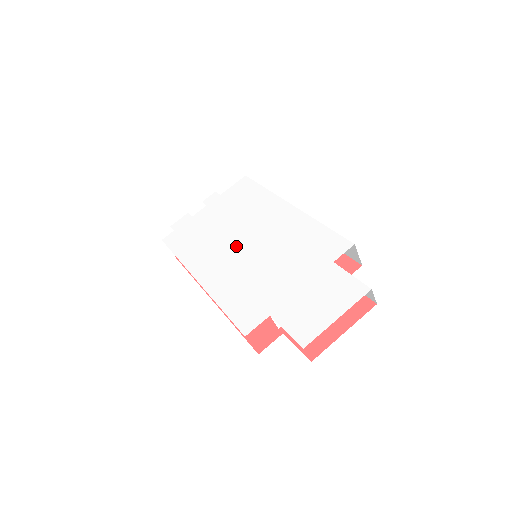
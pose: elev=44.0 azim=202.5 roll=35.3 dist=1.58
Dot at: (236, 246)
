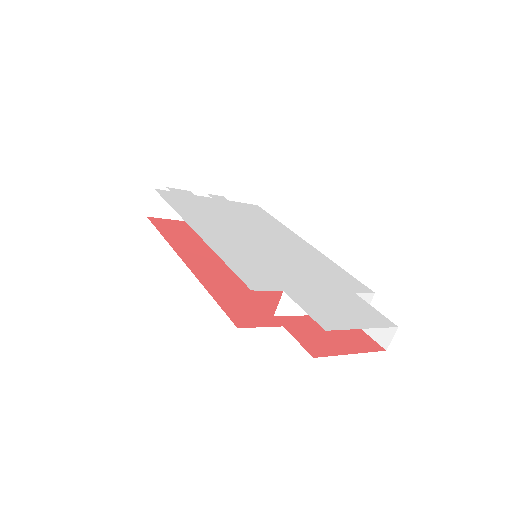
Dot at: (244, 233)
